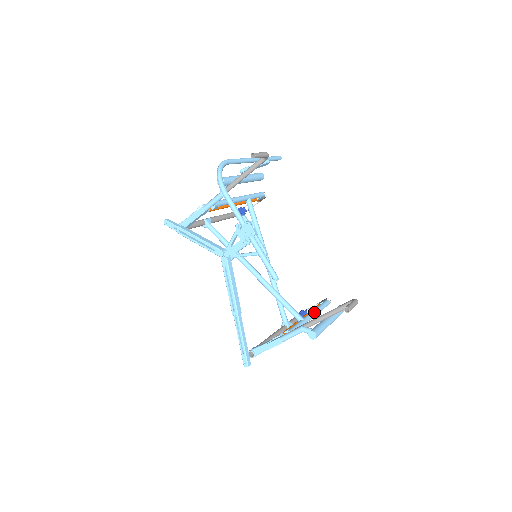
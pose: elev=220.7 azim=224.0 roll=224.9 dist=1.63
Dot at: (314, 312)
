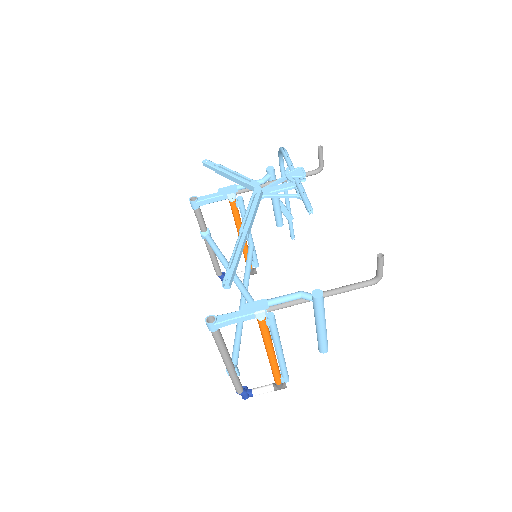
Dot at: occluded
